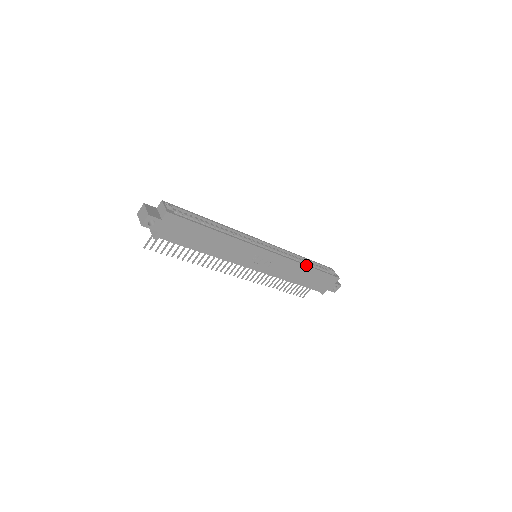
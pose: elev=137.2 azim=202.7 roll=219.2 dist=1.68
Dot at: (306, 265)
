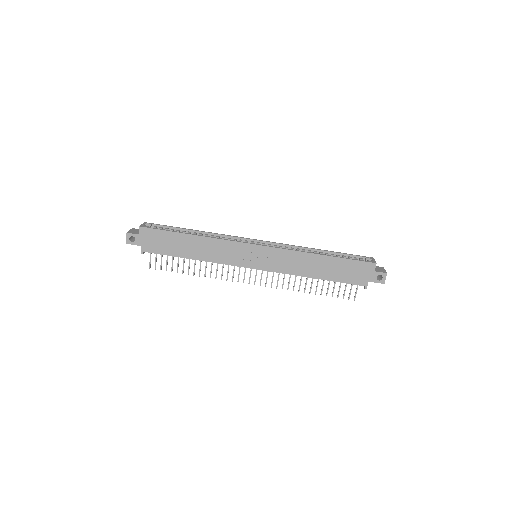
Dot at: (315, 254)
